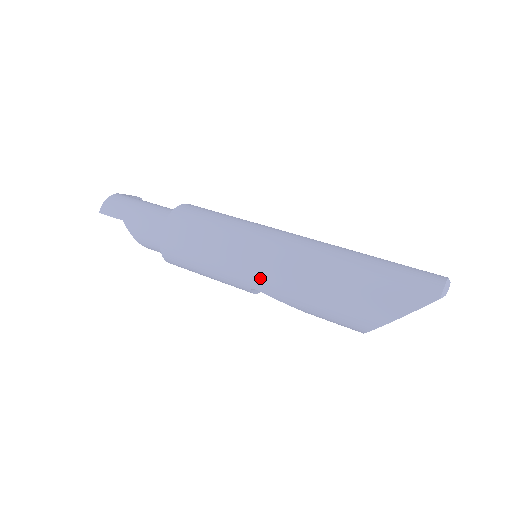
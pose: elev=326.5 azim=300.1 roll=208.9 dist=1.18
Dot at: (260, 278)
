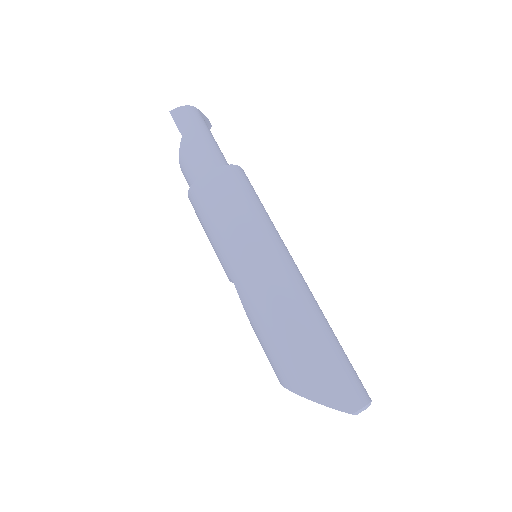
Dot at: (244, 279)
